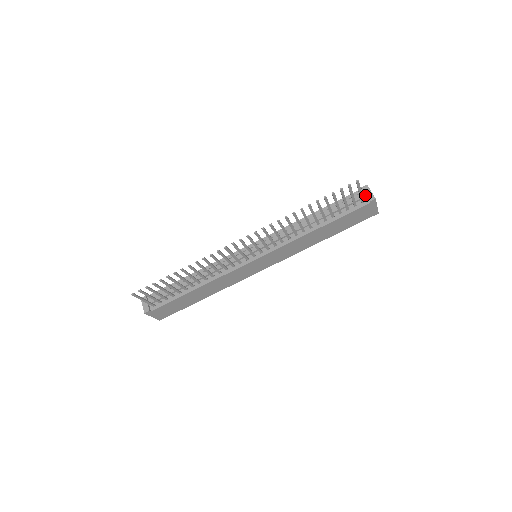
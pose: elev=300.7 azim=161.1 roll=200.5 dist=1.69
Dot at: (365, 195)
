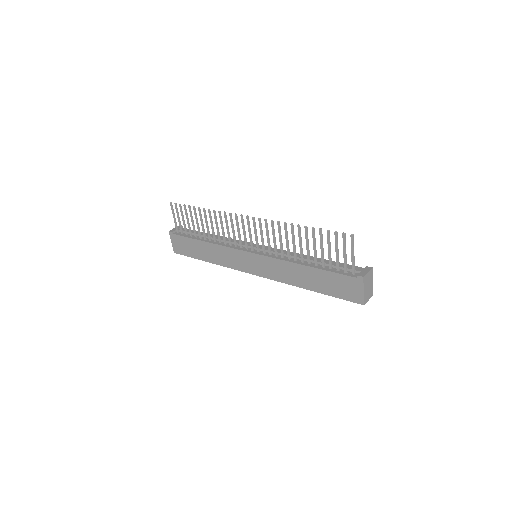
Dot at: (361, 270)
